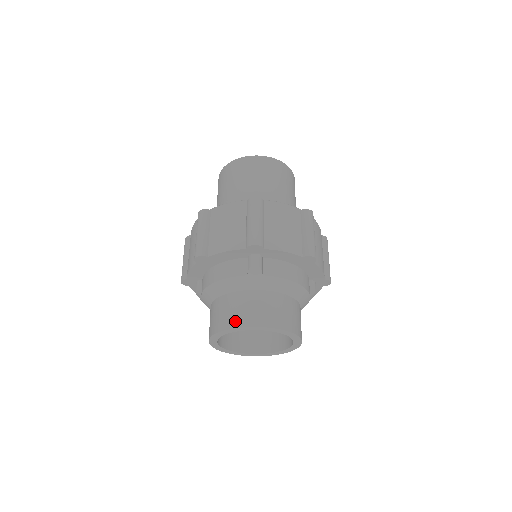
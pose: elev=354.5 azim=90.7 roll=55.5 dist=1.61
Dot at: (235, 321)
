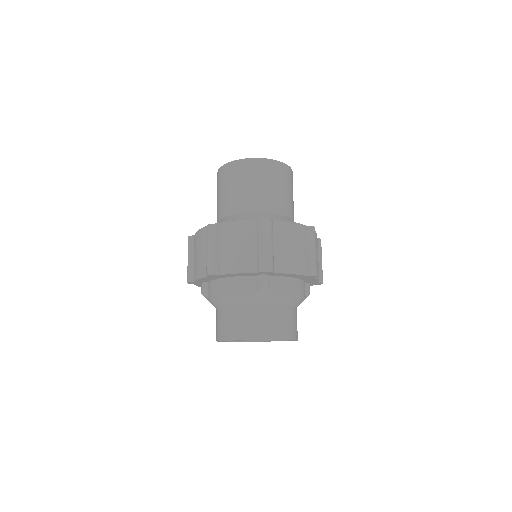
Dot at: (245, 334)
